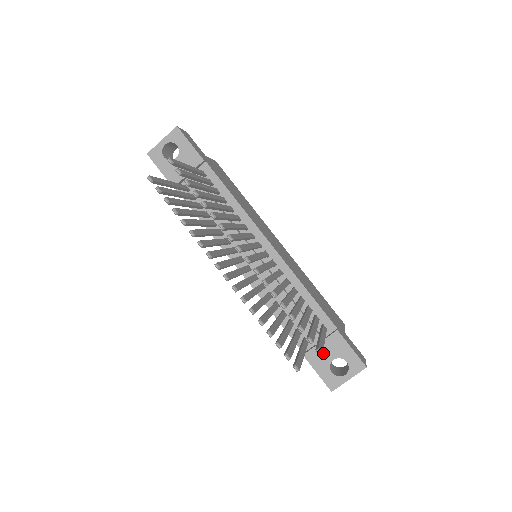
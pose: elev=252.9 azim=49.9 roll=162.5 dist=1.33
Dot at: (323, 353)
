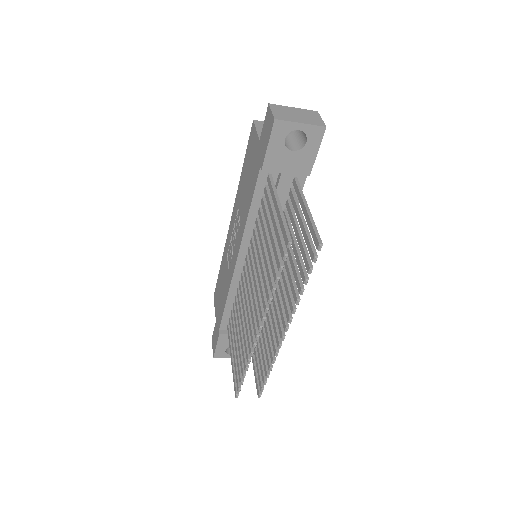
Dot at: occluded
